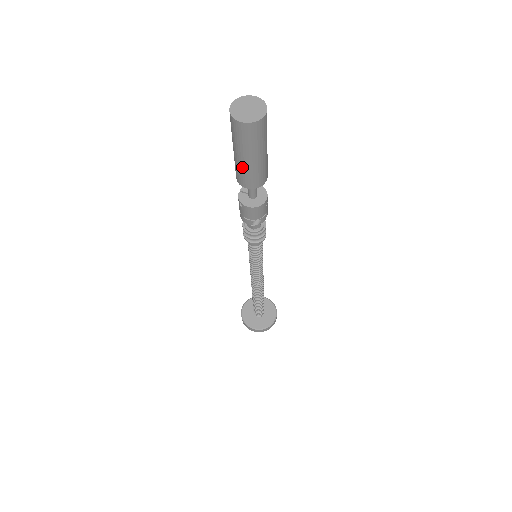
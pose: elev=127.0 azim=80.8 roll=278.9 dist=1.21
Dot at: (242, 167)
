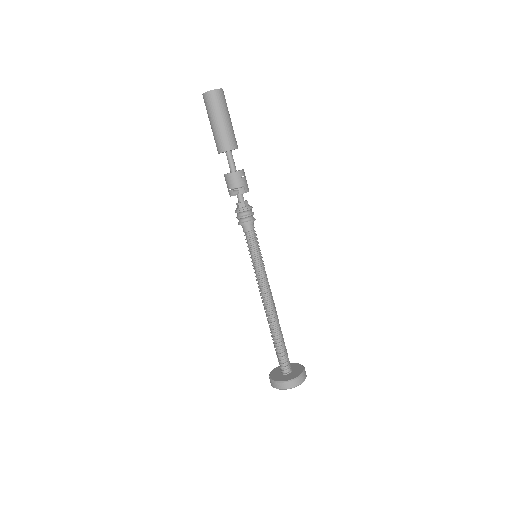
Dot at: (214, 133)
